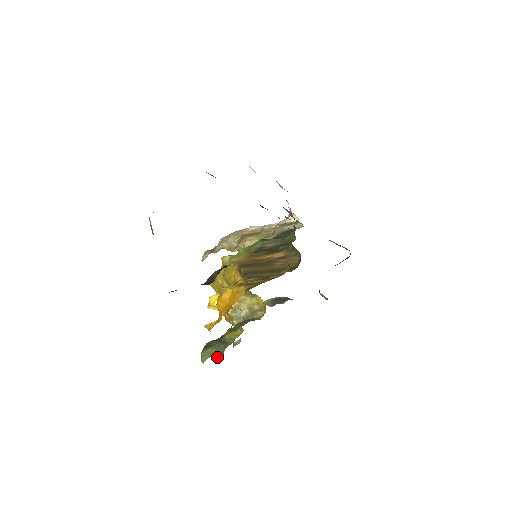
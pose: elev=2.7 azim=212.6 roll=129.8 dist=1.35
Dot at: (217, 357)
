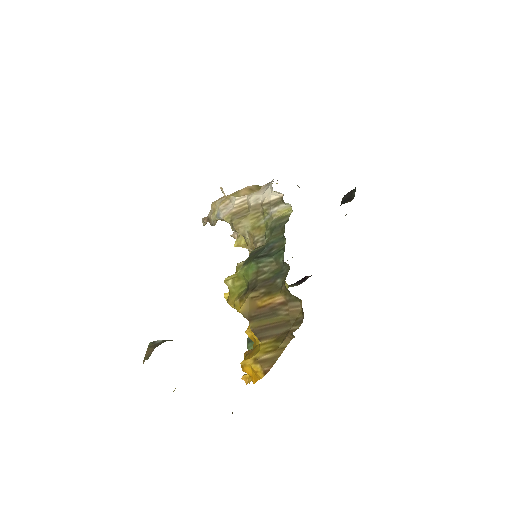
Dot at: occluded
